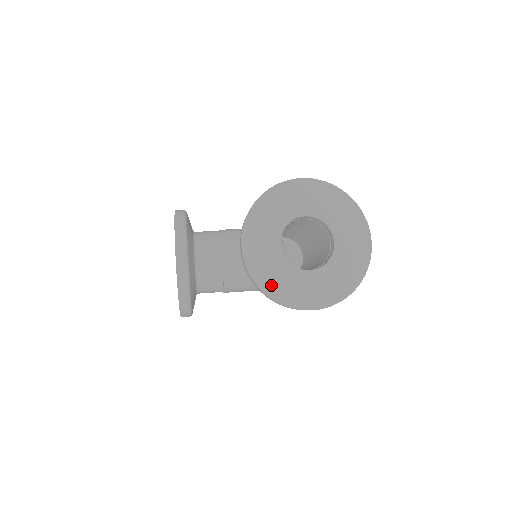
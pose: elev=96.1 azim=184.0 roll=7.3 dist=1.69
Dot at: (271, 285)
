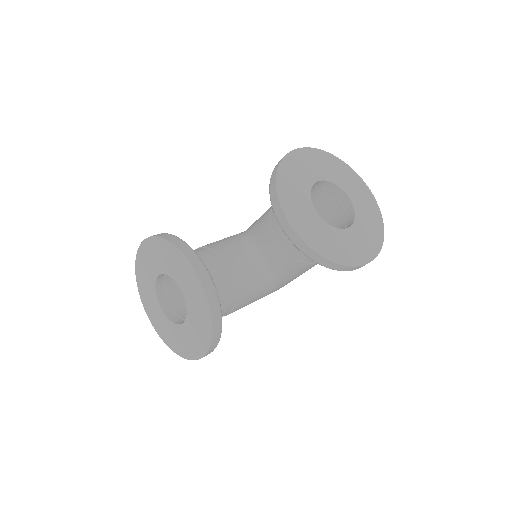
Dot at: (329, 250)
